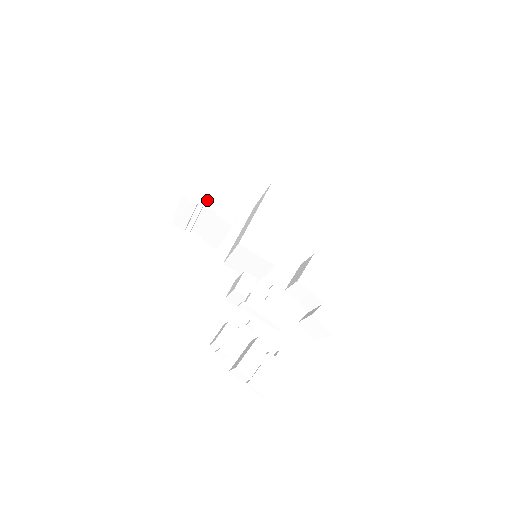
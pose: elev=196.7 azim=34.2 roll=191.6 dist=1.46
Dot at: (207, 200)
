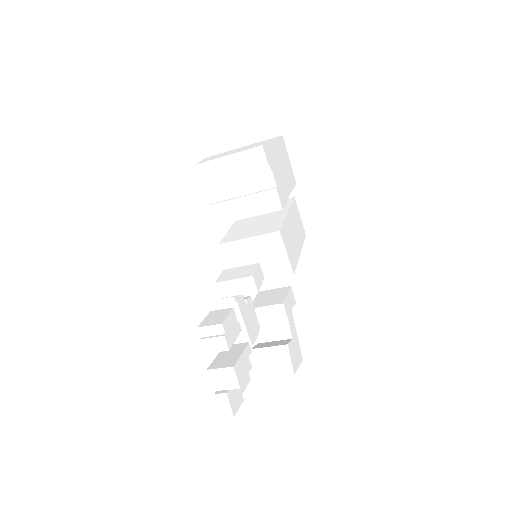
Dot at: (273, 168)
